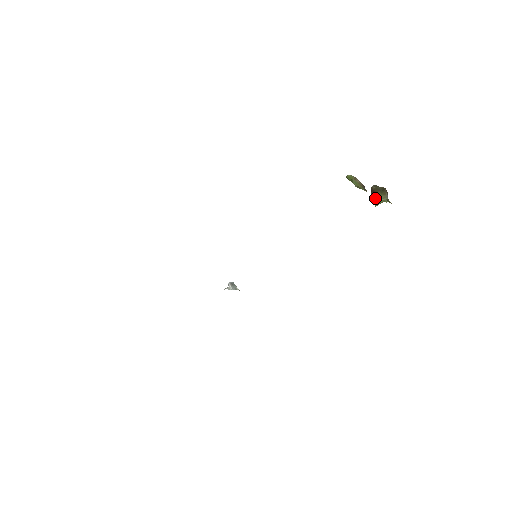
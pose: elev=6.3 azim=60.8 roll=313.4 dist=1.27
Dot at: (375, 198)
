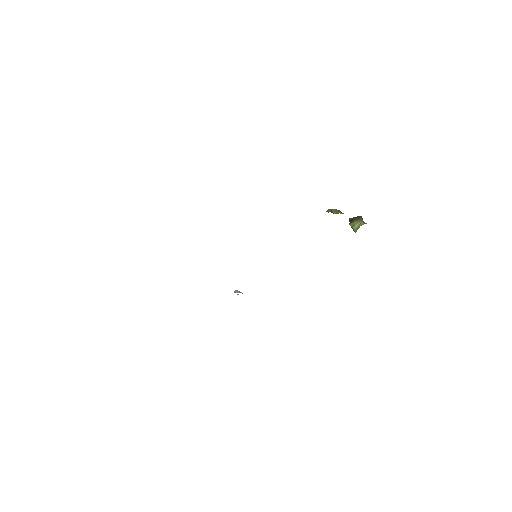
Dot at: (353, 225)
